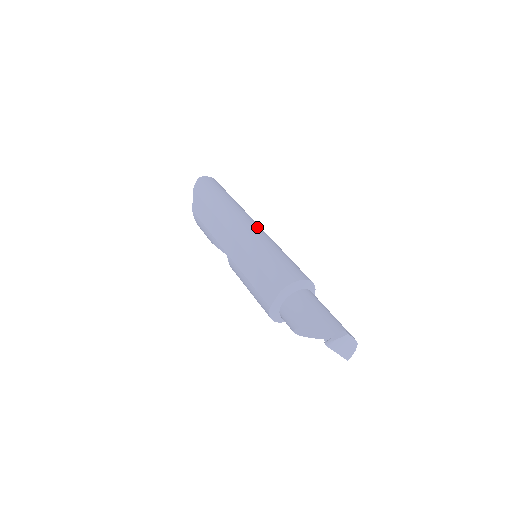
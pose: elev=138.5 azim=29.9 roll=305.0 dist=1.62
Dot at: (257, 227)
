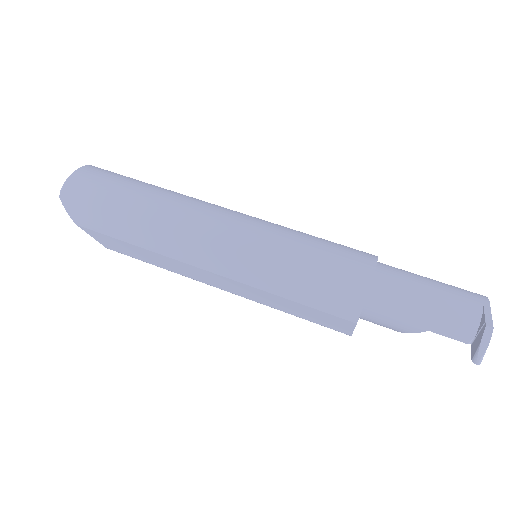
Dot at: (227, 229)
